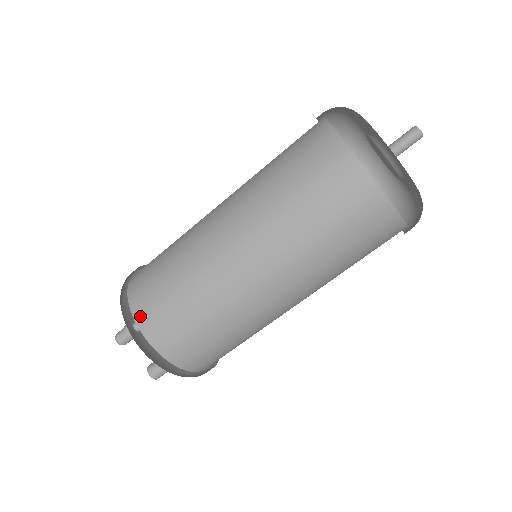
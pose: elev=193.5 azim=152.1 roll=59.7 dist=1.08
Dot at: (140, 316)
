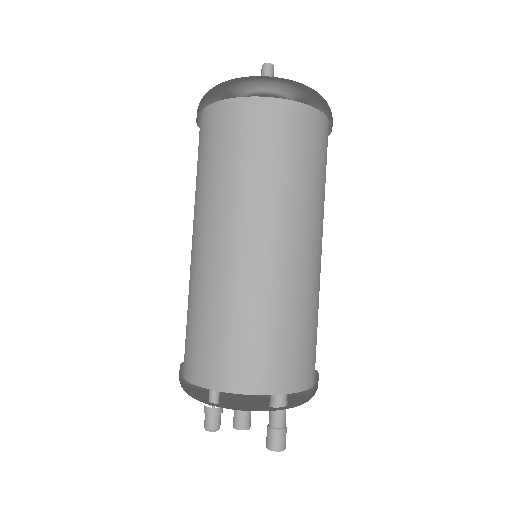
Dot at: (194, 376)
